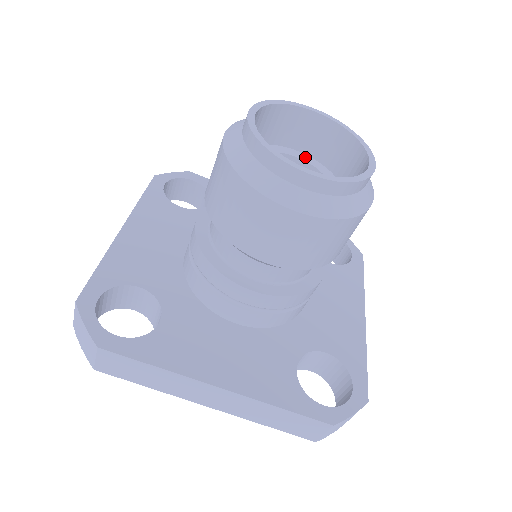
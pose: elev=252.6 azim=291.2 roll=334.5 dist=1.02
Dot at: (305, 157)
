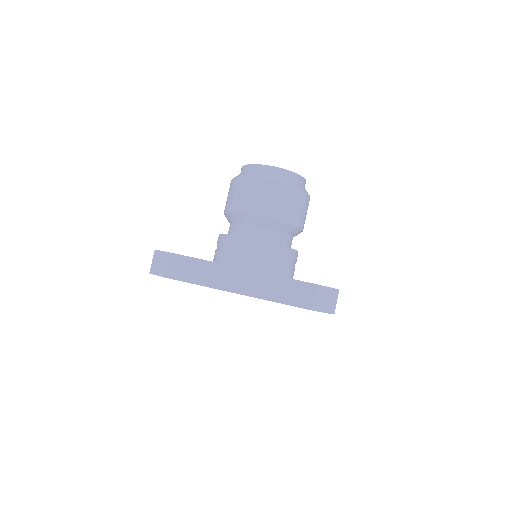
Dot at: occluded
